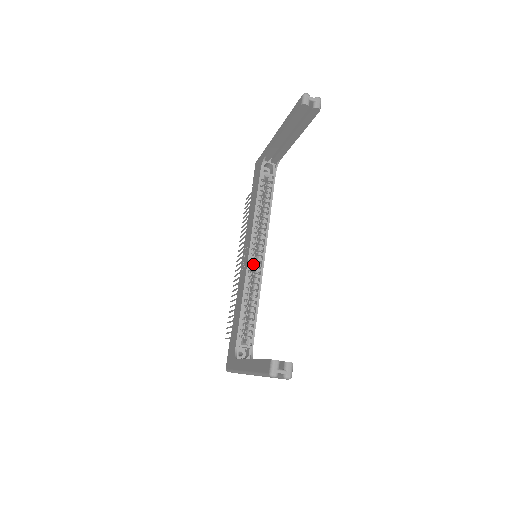
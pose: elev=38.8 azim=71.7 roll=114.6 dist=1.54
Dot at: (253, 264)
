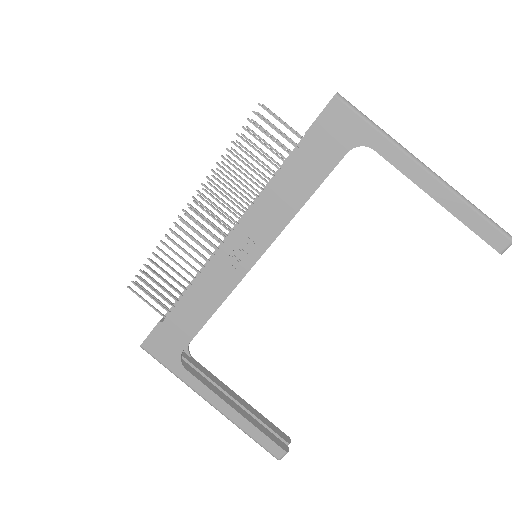
Dot at: occluded
